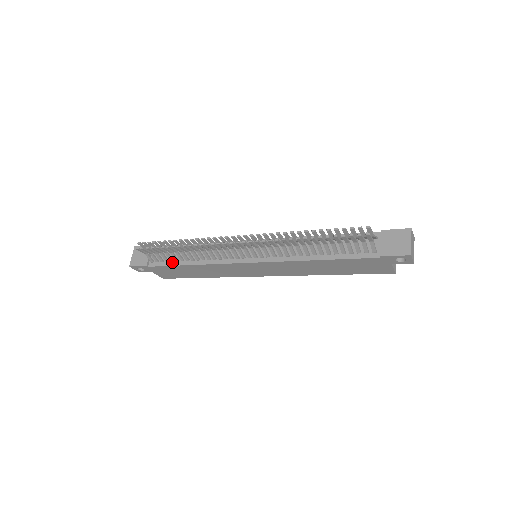
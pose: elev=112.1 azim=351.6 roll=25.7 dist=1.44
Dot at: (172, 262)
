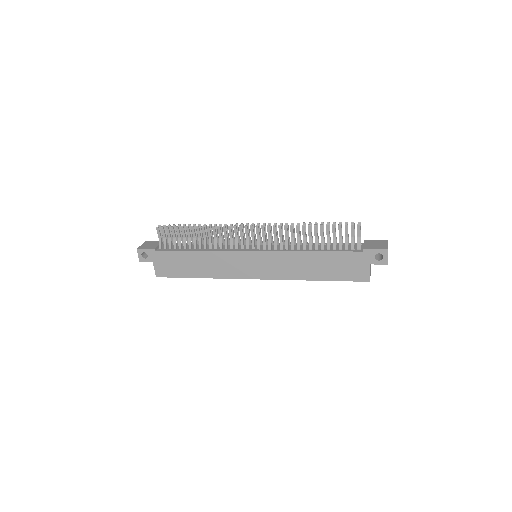
Dot at: (180, 249)
